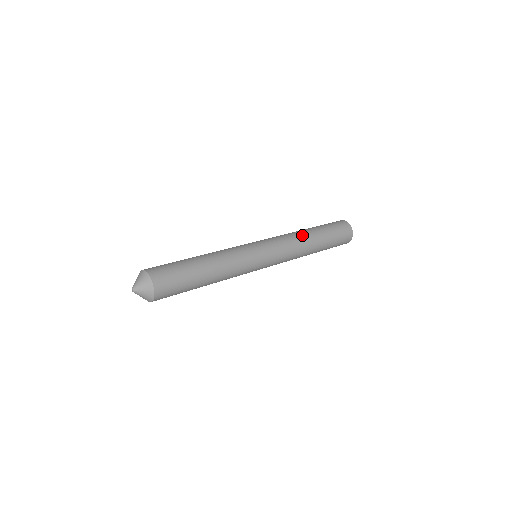
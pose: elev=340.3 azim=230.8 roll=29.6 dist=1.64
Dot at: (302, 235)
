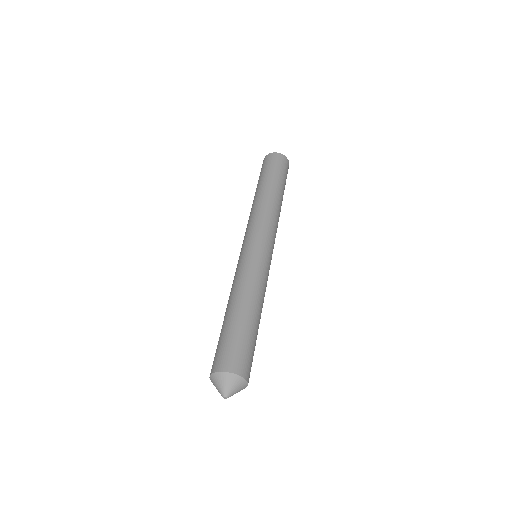
Dot at: (270, 202)
